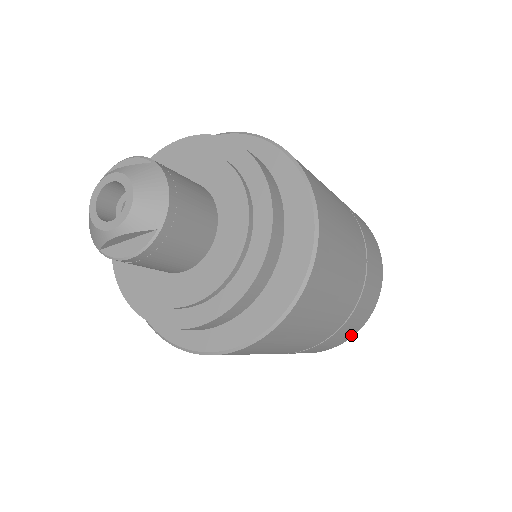
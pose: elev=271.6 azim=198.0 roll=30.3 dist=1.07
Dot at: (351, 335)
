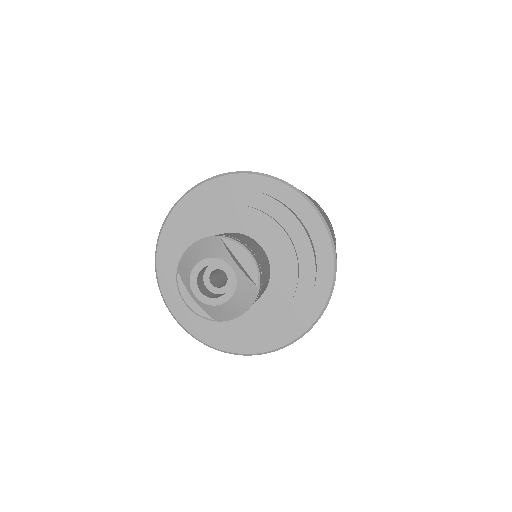
Dot at: occluded
